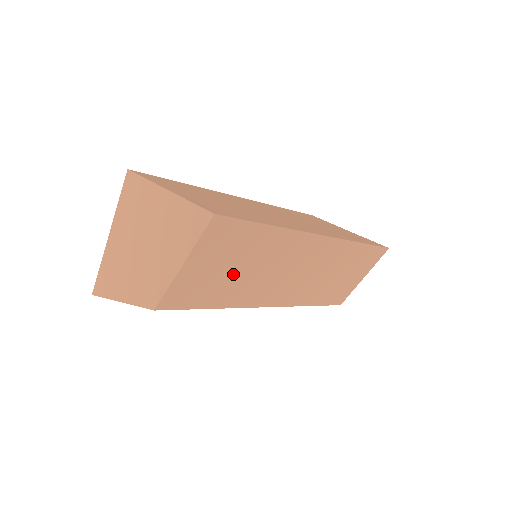
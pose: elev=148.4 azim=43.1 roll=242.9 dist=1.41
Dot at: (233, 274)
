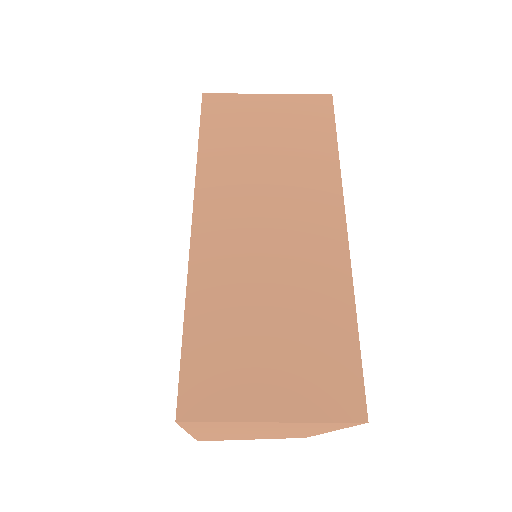
Dot at: occluded
